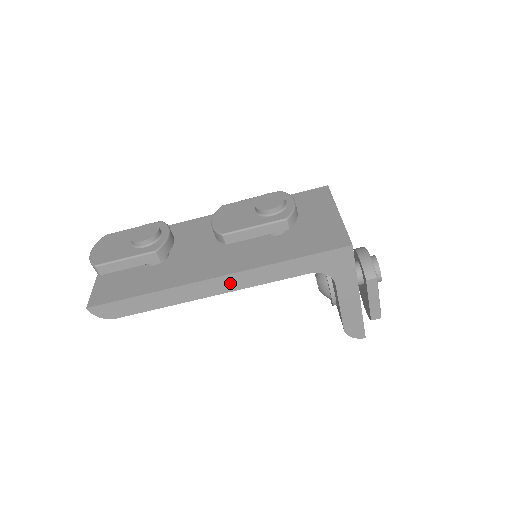
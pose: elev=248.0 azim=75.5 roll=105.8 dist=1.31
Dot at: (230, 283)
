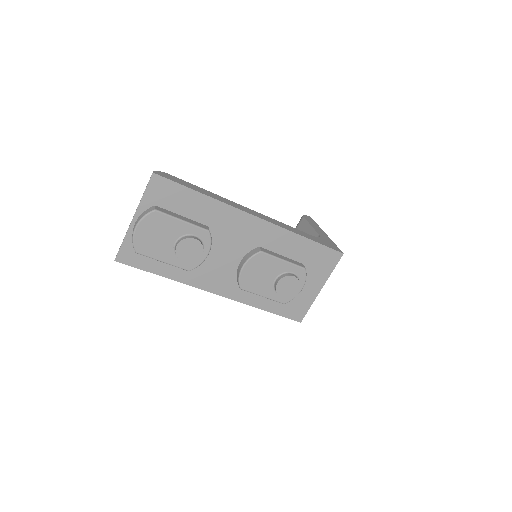
Dot at: occluded
